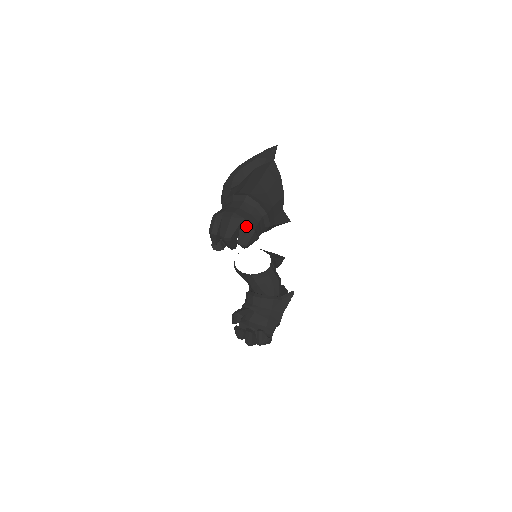
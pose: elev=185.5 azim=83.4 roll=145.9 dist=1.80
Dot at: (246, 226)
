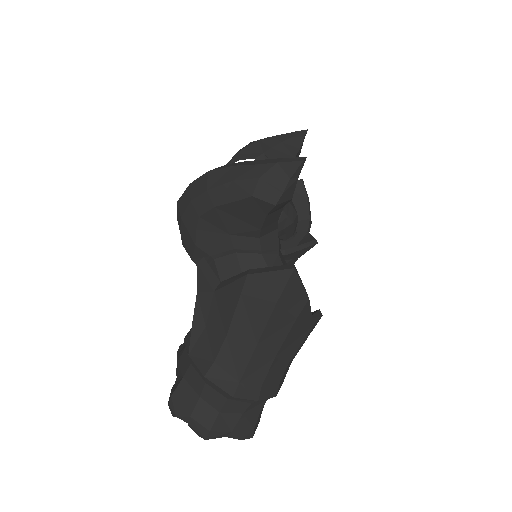
Dot at: occluded
